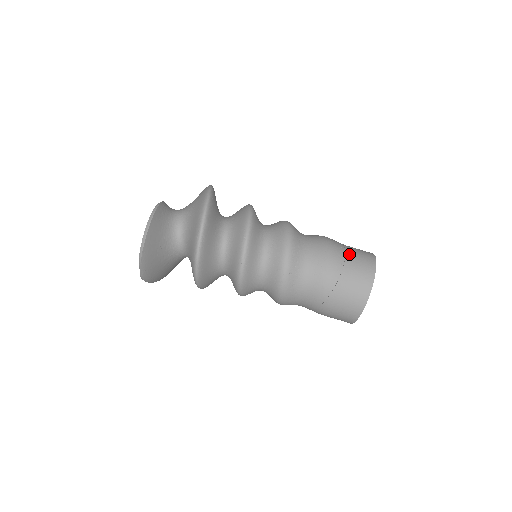
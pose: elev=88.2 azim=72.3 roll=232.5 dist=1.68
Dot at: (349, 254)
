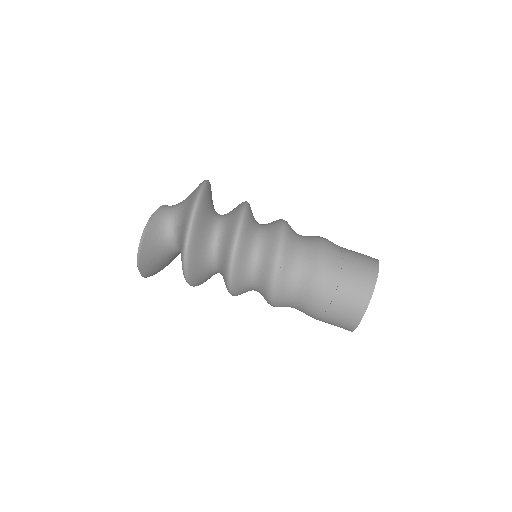
Dot at: (342, 286)
